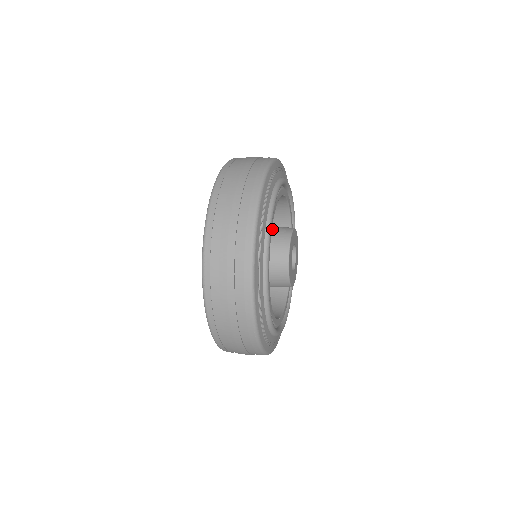
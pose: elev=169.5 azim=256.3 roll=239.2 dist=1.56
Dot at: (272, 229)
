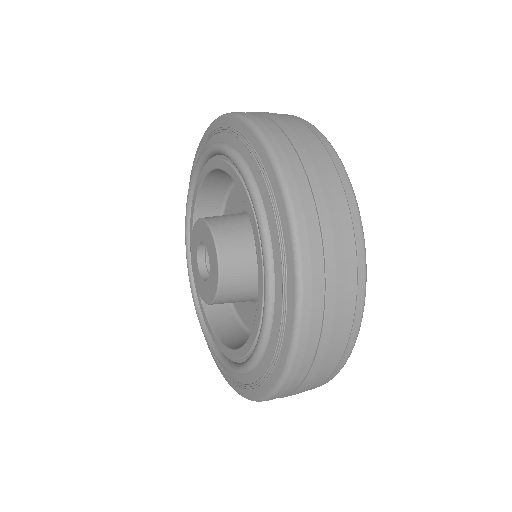
Dot at: occluded
